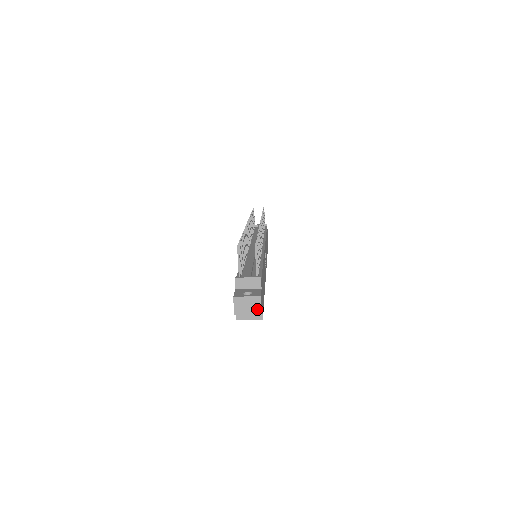
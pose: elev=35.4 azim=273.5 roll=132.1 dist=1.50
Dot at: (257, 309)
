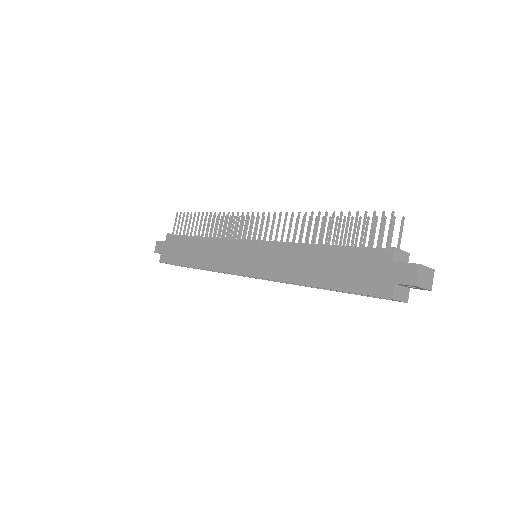
Dot at: (430, 284)
